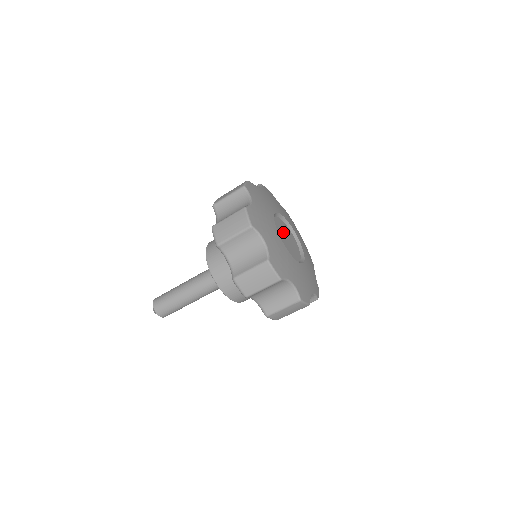
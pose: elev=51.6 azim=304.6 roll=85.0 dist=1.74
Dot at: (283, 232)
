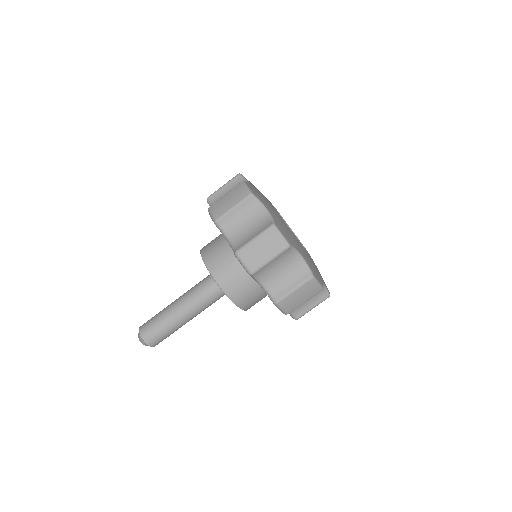
Dot at: occluded
